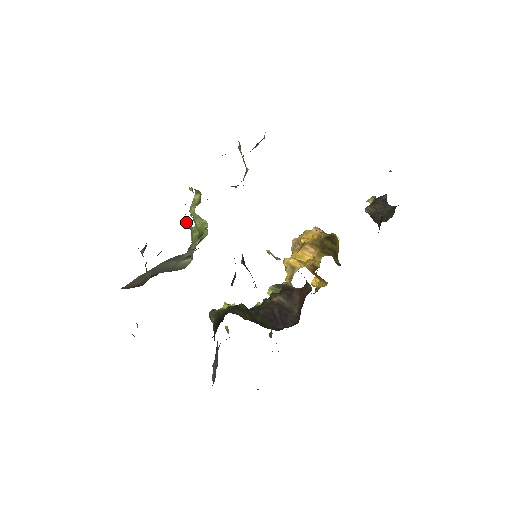
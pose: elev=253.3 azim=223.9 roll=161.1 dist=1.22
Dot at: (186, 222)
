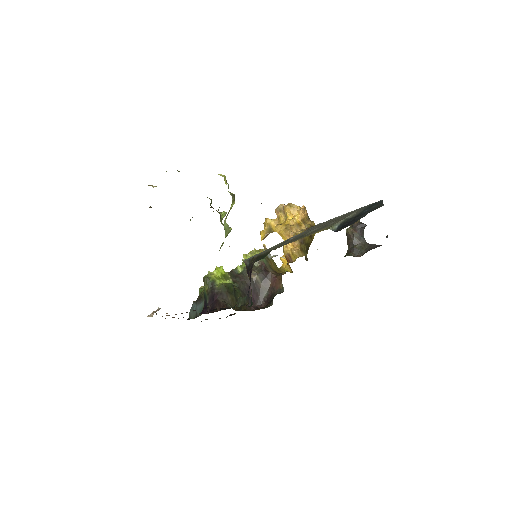
Dot at: (210, 204)
